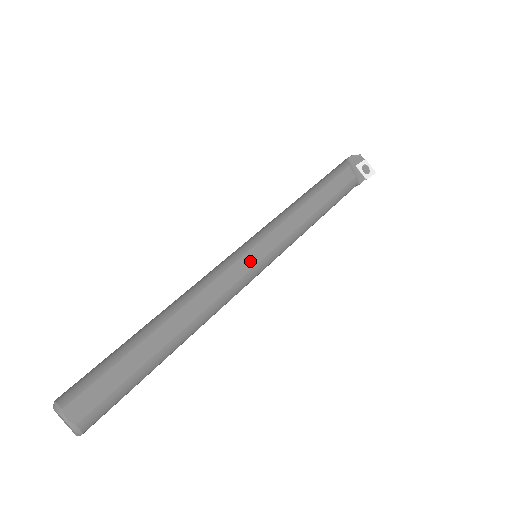
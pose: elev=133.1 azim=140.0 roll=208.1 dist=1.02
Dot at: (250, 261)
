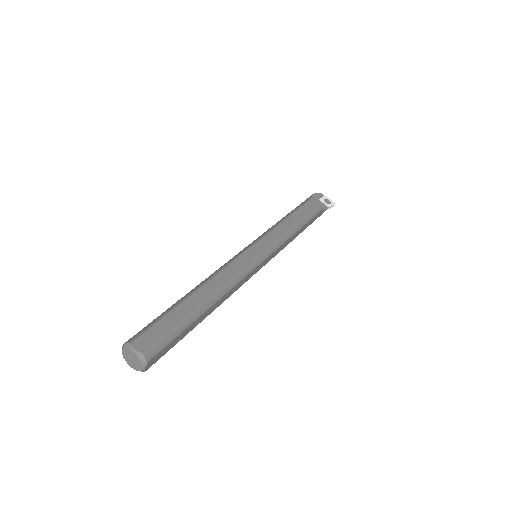
Dot at: (252, 254)
